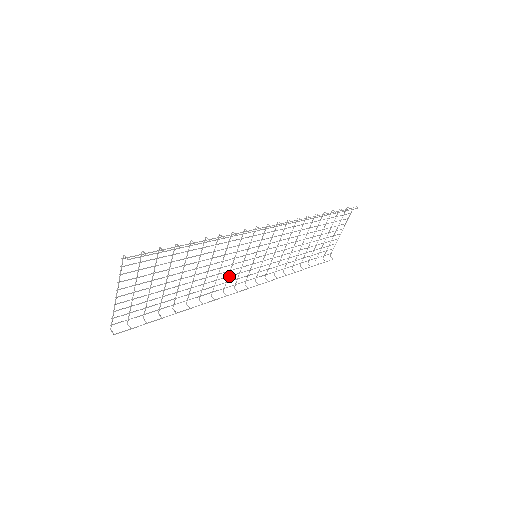
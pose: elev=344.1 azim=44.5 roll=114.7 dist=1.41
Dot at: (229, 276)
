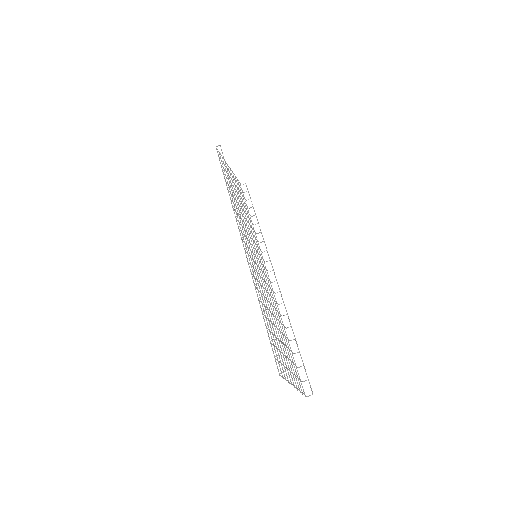
Dot at: (268, 285)
